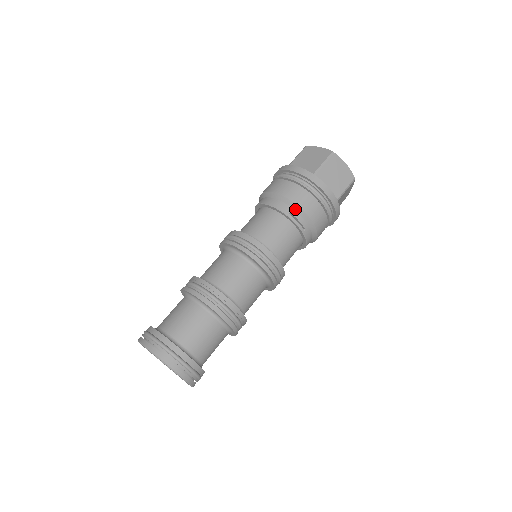
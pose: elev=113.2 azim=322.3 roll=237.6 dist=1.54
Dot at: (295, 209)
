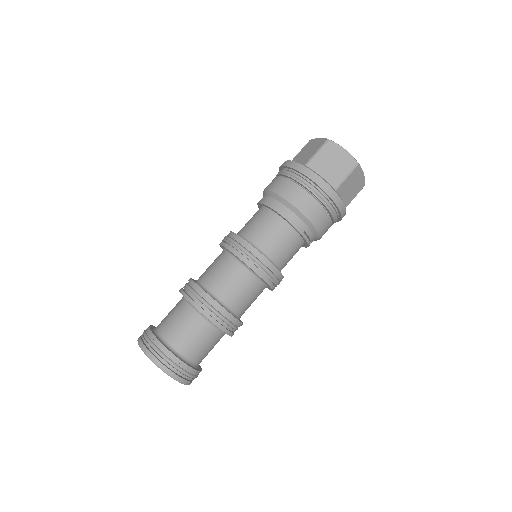
Dot at: (310, 227)
